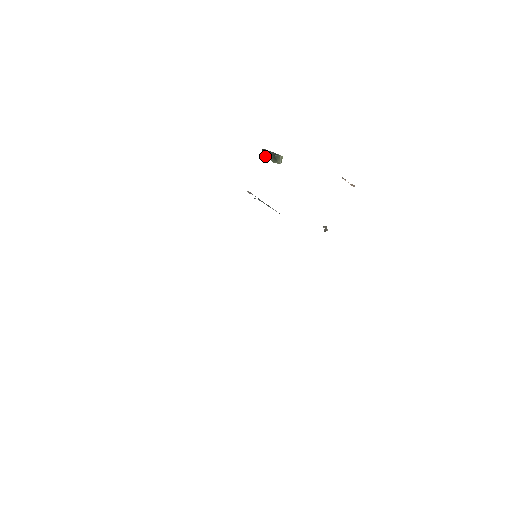
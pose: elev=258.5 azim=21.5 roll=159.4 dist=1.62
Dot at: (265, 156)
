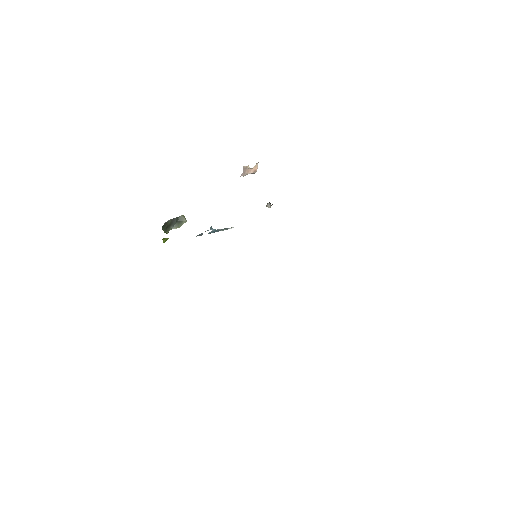
Dot at: (167, 232)
